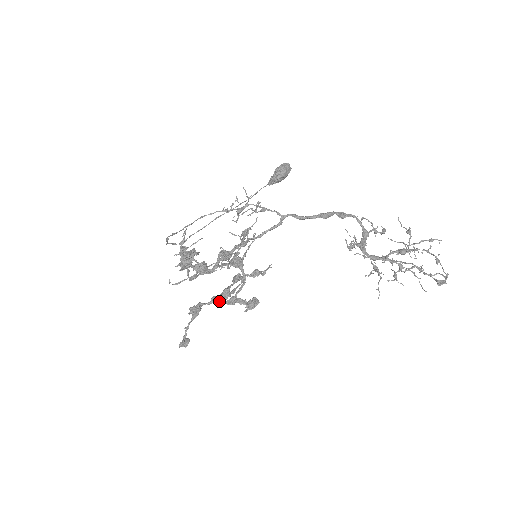
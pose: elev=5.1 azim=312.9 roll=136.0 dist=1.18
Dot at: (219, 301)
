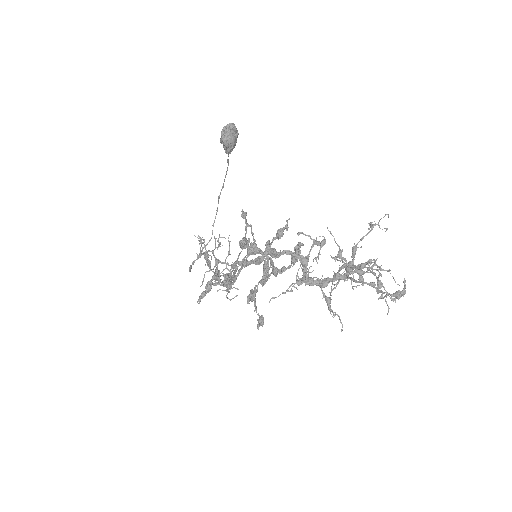
Dot at: occluded
